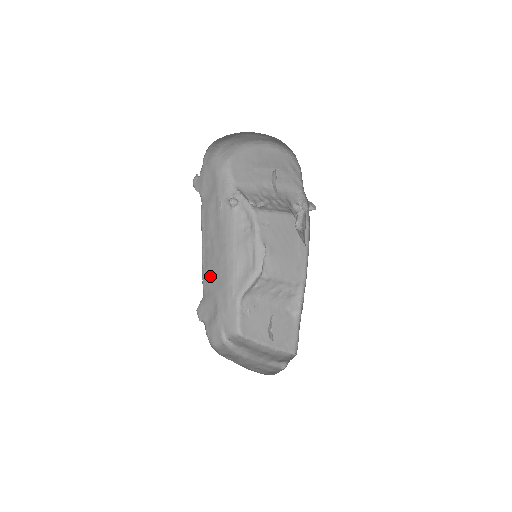
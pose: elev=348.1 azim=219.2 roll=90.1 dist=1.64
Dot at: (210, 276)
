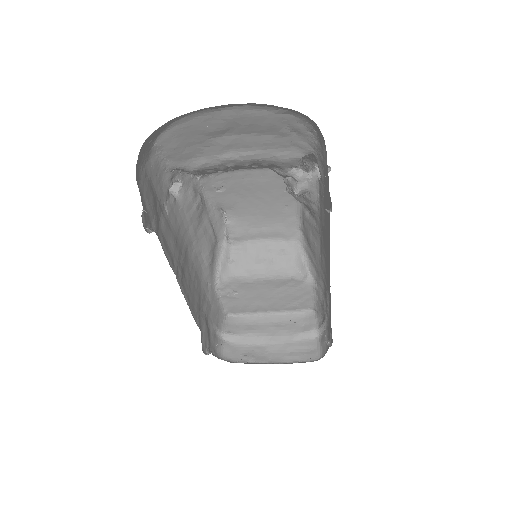
Dot at: (192, 301)
